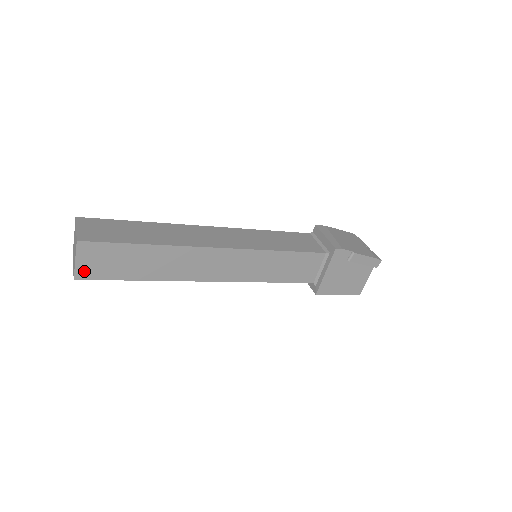
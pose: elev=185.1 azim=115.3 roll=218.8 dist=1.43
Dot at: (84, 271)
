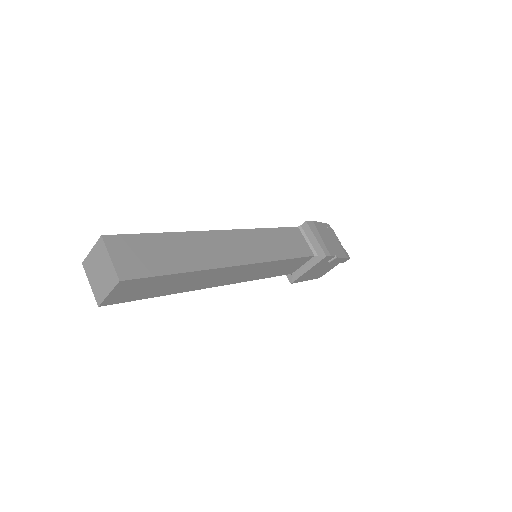
Dot at: (112, 299)
